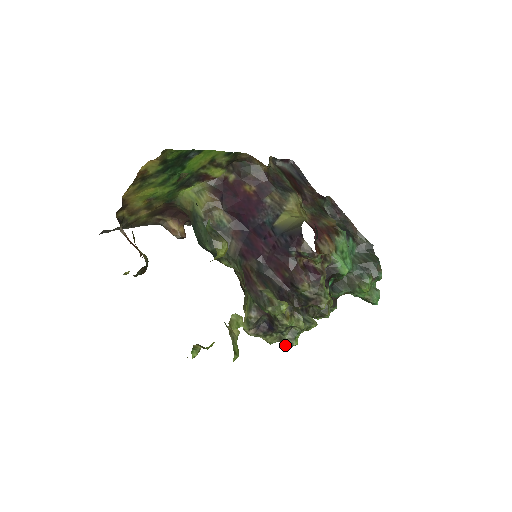
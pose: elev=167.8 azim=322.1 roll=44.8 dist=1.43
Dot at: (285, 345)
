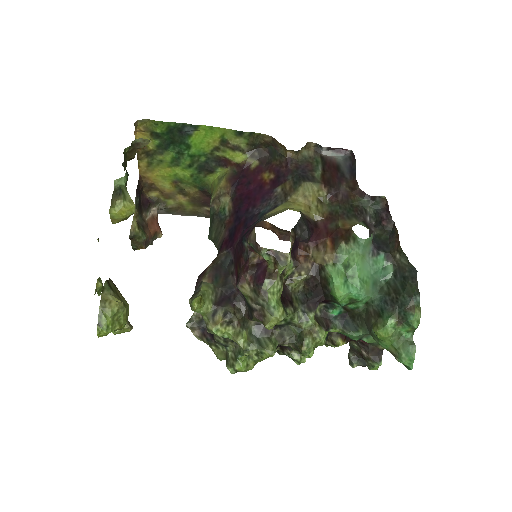
Dot at: (227, 364)
